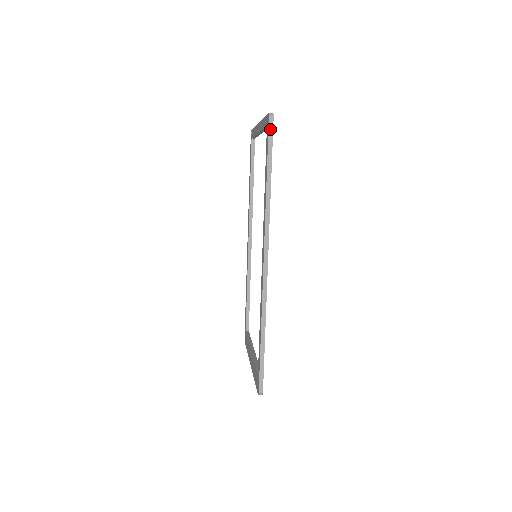
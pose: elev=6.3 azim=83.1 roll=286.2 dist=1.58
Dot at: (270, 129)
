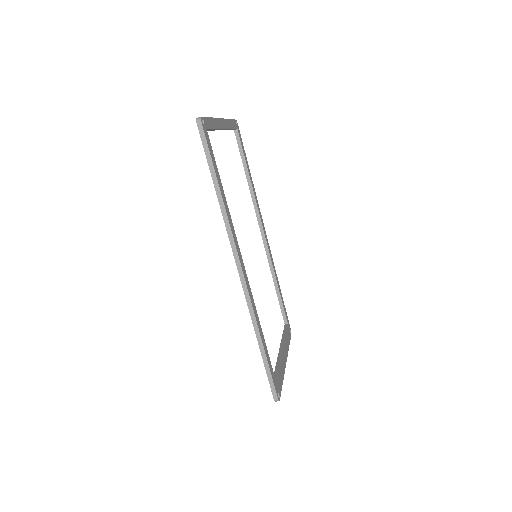
Dot at: (202, 135)
